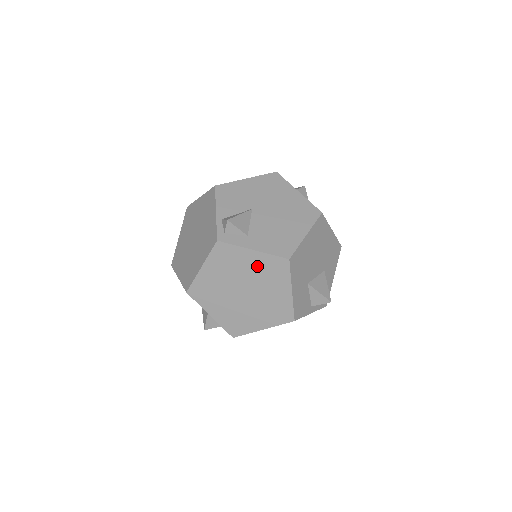
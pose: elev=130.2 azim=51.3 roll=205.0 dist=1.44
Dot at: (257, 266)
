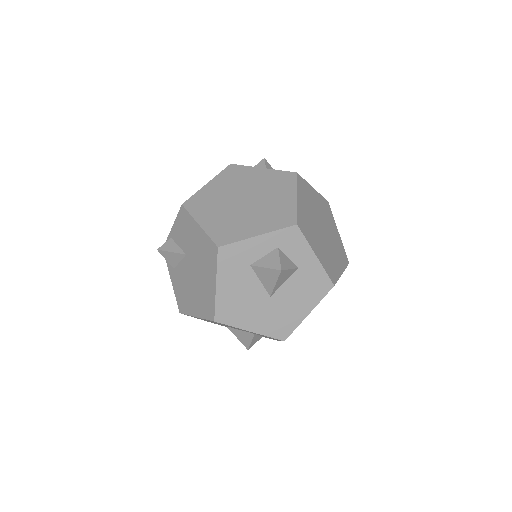
Dot at: occluded
